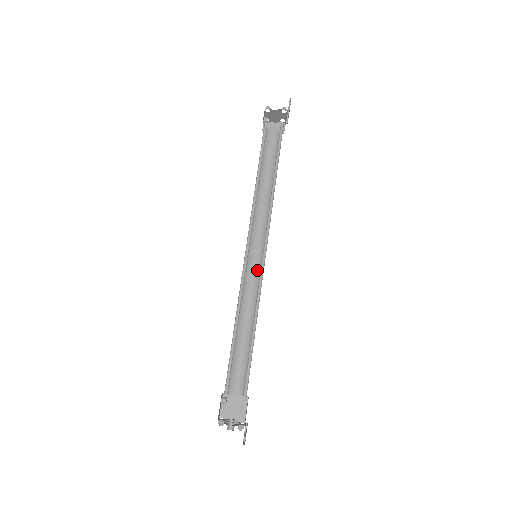
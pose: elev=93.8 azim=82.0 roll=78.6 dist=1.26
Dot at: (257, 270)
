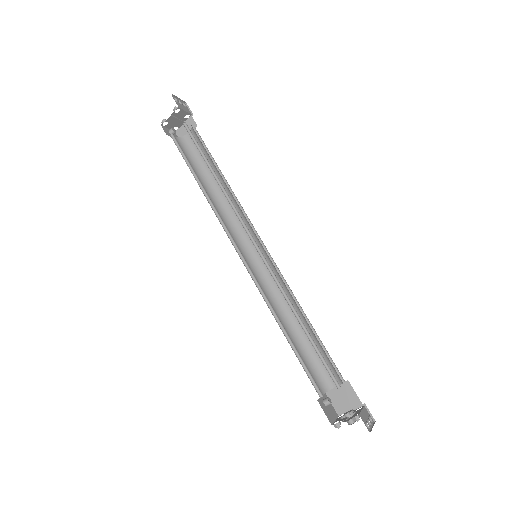
Dot at: occluded
